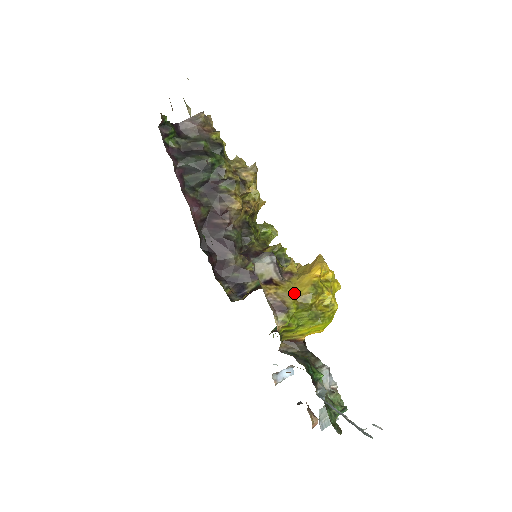
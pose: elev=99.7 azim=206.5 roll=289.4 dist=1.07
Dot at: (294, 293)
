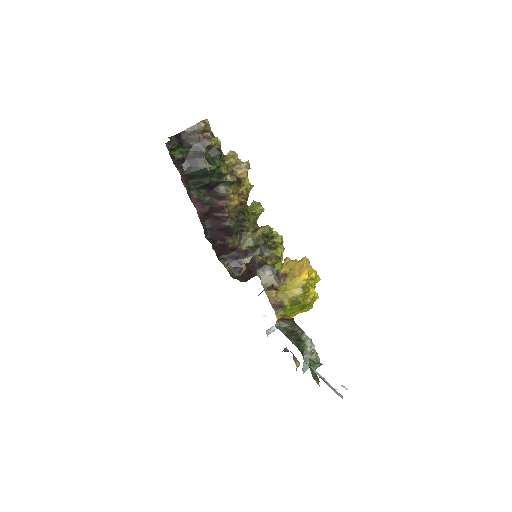
Dot at: (289, 294)
